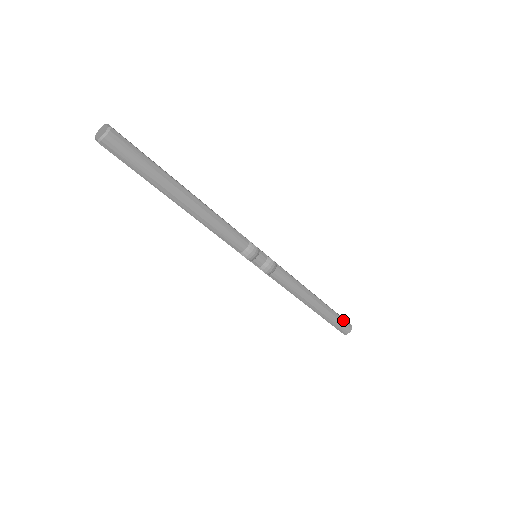
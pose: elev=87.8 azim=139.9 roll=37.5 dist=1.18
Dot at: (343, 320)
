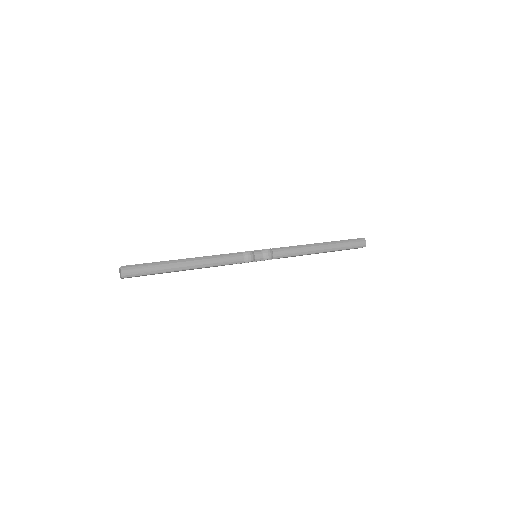
Dot at: (352, 240)
